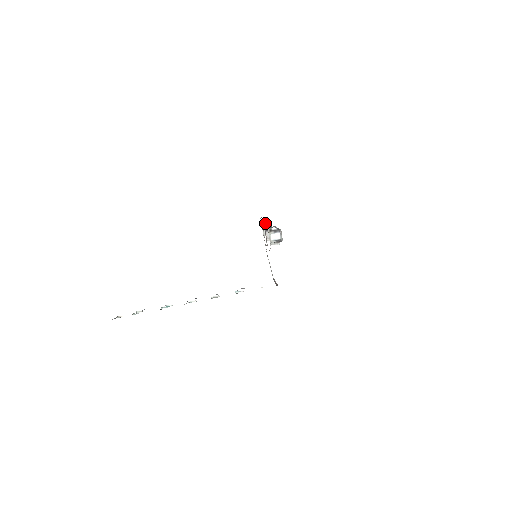
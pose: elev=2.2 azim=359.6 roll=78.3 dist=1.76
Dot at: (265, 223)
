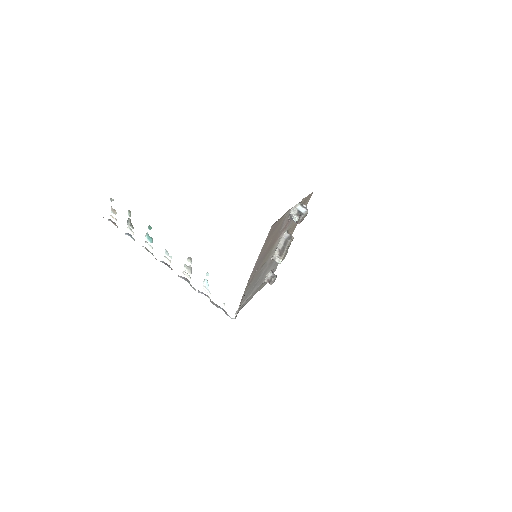
Dot at: occluded
